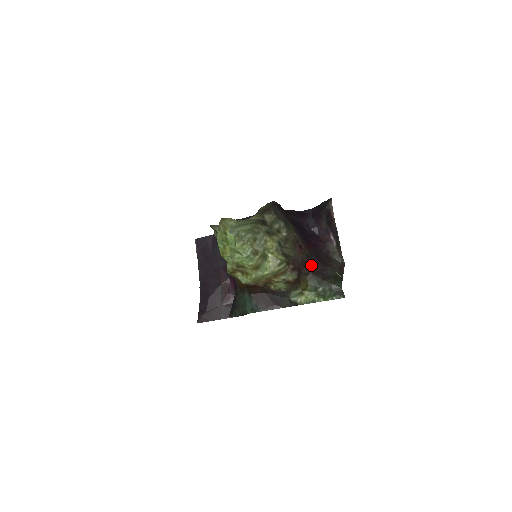
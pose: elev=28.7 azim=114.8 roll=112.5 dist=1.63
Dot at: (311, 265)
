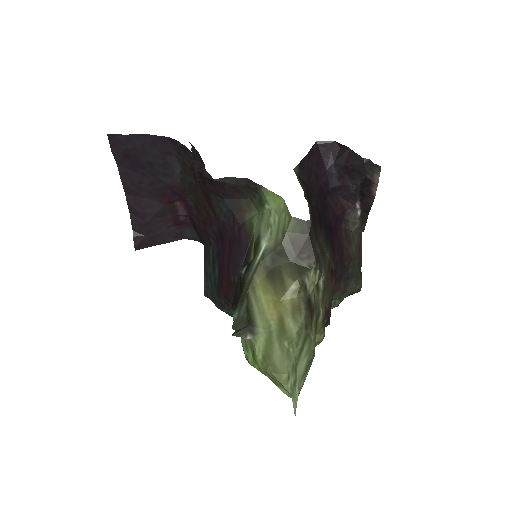
Dot at: occluded
